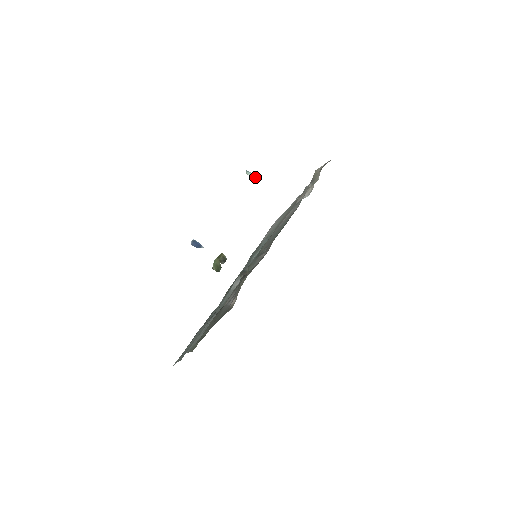
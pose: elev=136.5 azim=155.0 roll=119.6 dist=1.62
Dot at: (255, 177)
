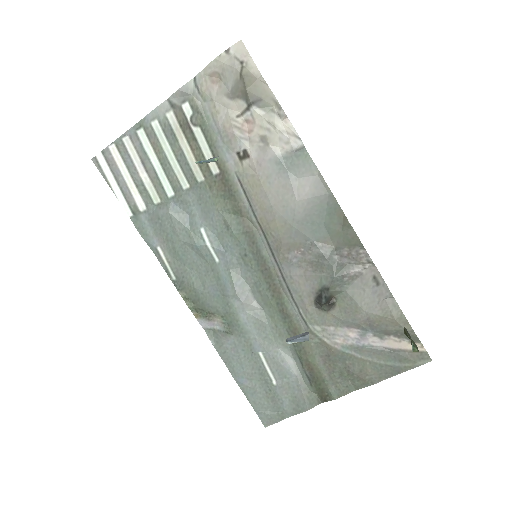
Dot at: (217, 160)
